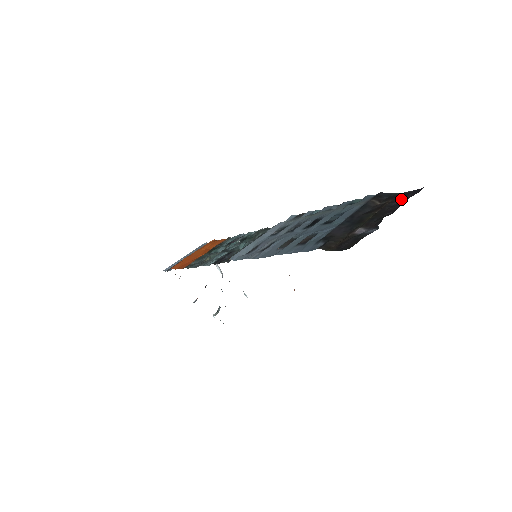
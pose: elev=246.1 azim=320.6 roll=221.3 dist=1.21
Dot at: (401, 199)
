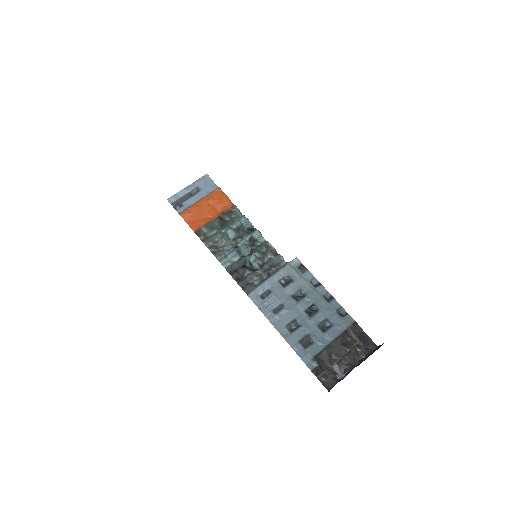
Dot at: (364, 349)
